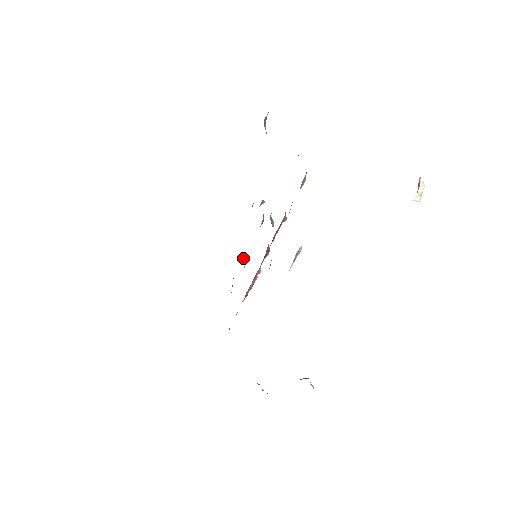
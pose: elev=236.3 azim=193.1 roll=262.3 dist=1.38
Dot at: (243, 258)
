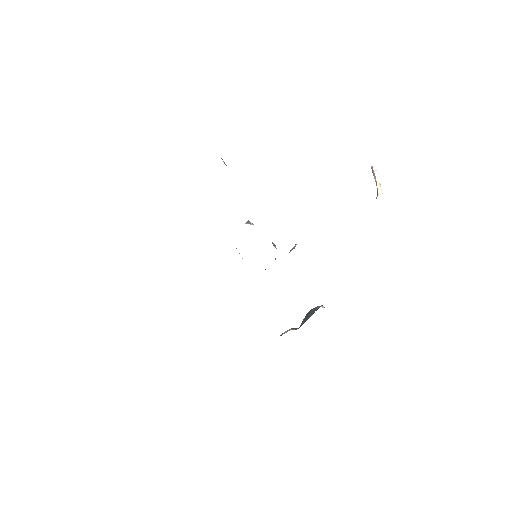
Dot at: occluded
